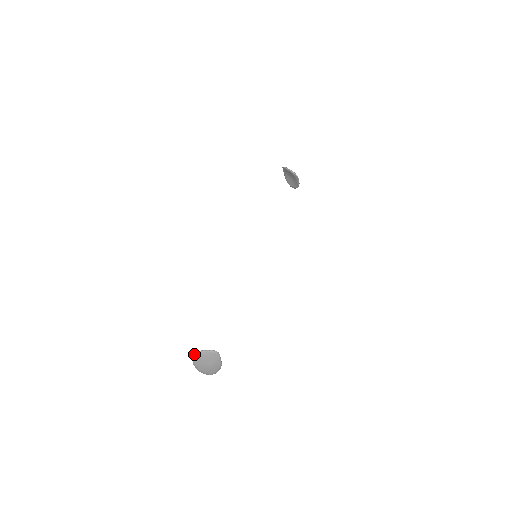
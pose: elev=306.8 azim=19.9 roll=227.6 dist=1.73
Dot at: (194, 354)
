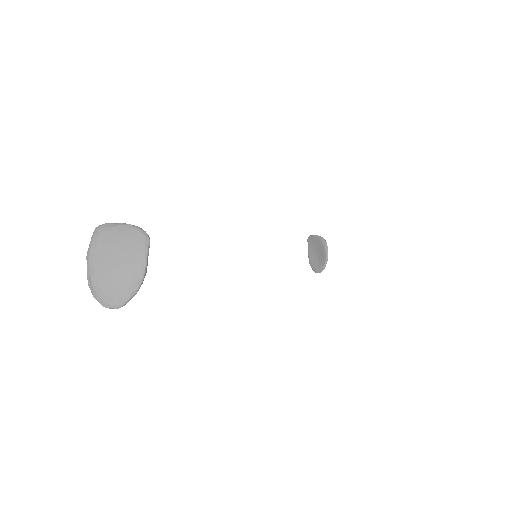
Dot at: (99, 227)
